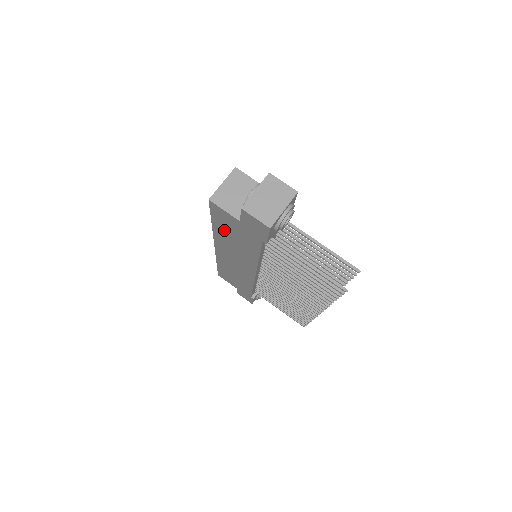
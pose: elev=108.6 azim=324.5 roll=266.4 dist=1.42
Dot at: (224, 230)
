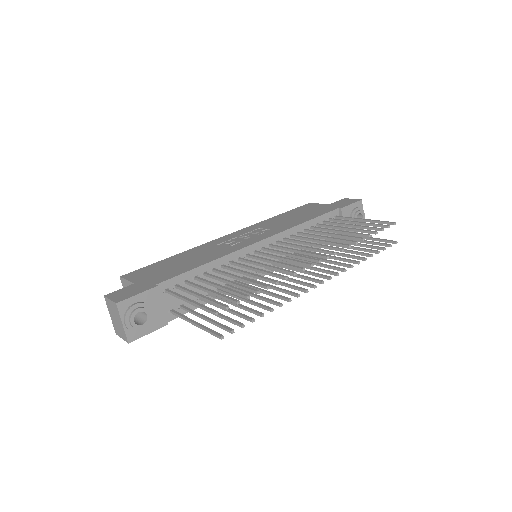
Dot at: occluded
